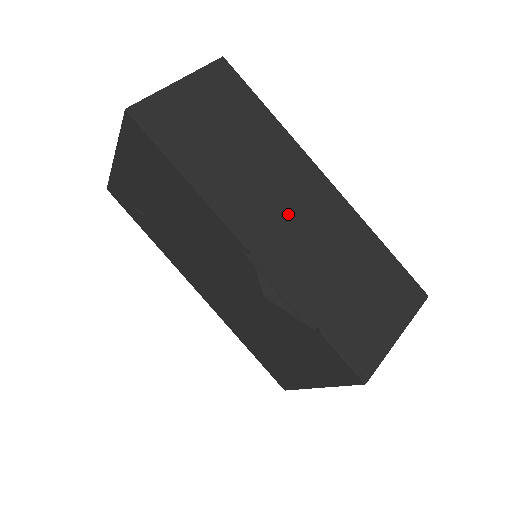
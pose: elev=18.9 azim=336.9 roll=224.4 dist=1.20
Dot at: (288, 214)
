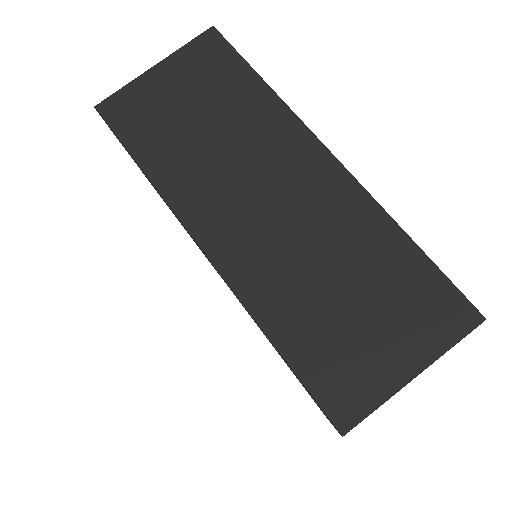
Dot at: (264, 205)
